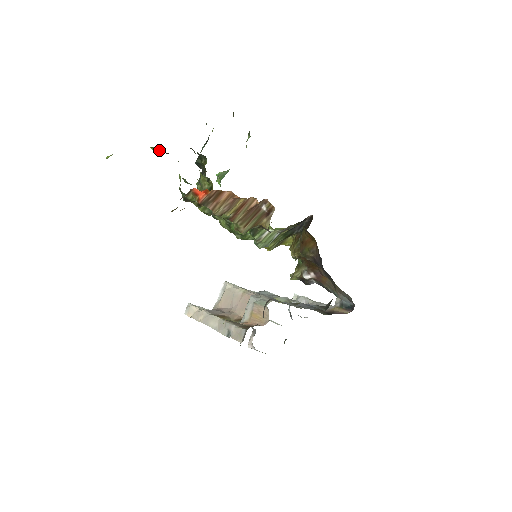
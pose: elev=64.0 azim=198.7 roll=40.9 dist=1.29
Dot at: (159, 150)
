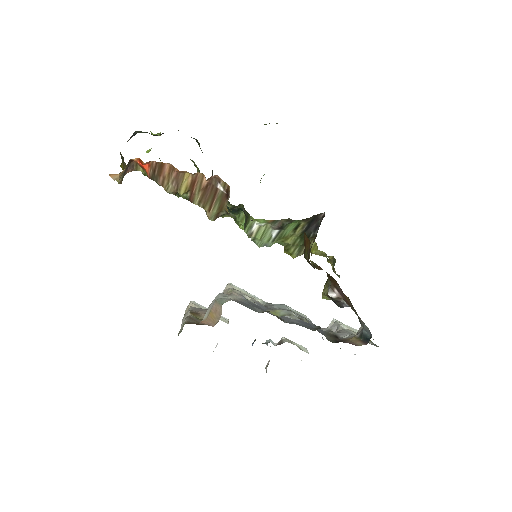
Dot at: (147, 132)
